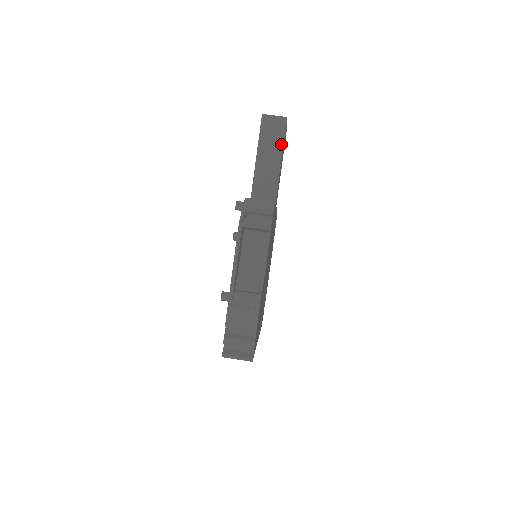
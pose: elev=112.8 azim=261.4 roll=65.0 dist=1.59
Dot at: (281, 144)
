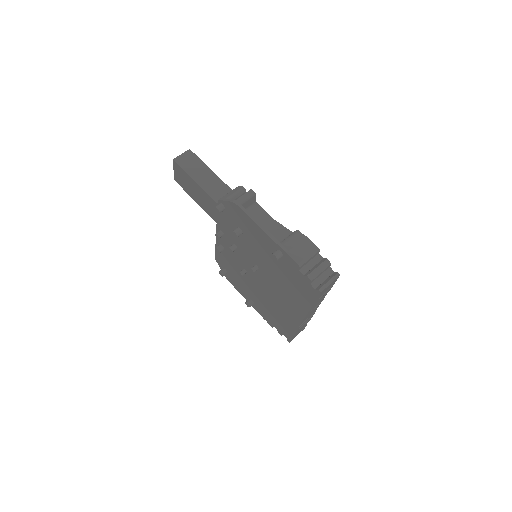
Dot at: (202, 164)
